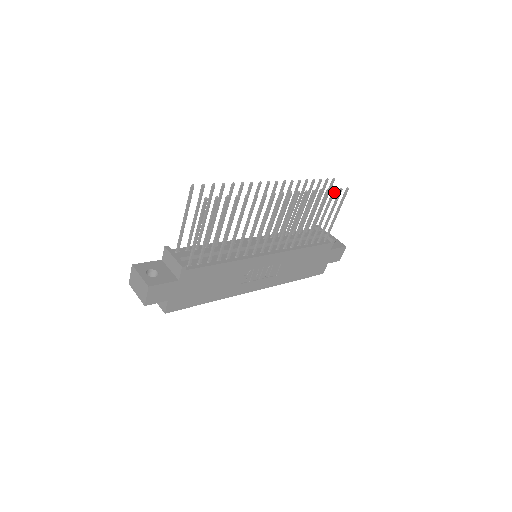
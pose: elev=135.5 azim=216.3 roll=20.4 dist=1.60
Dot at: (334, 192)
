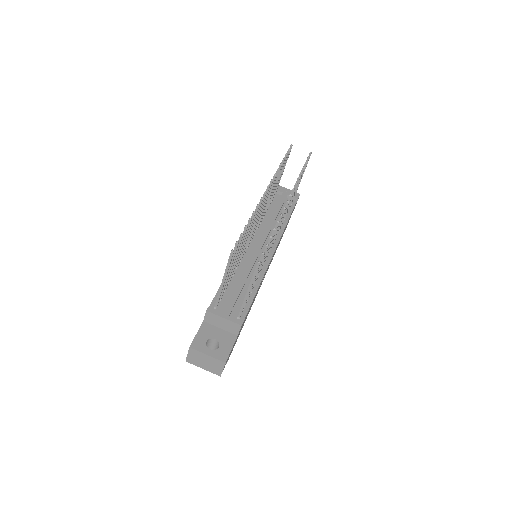
Dot at: occluded
